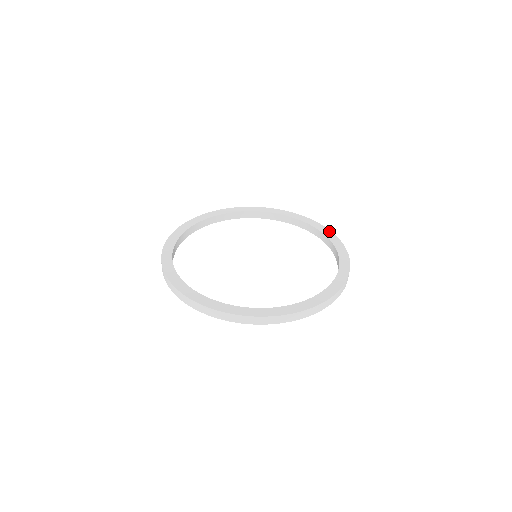
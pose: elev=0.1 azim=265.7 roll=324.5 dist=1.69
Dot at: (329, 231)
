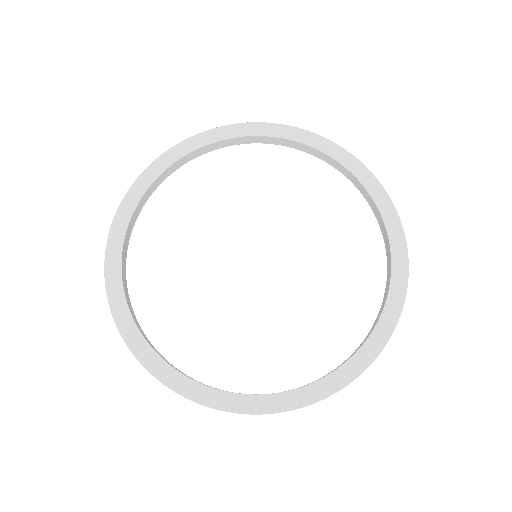
Dot at: (385, 195)
